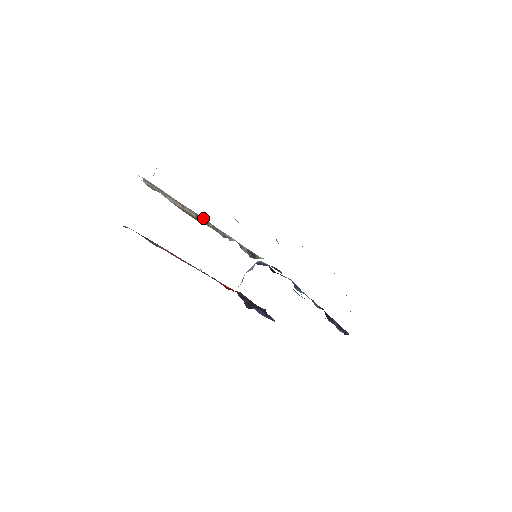
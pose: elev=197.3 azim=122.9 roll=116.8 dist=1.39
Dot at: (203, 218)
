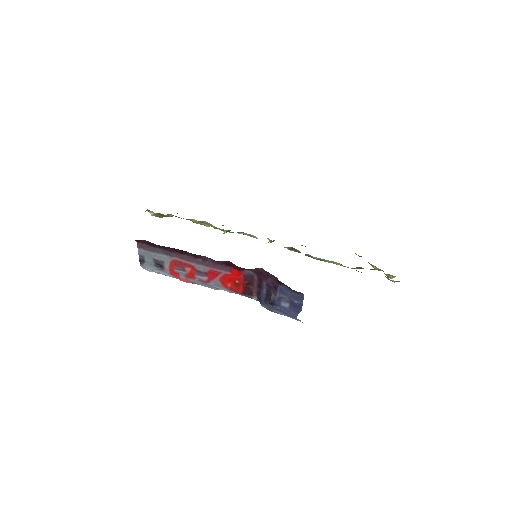
Dot at: occluded
